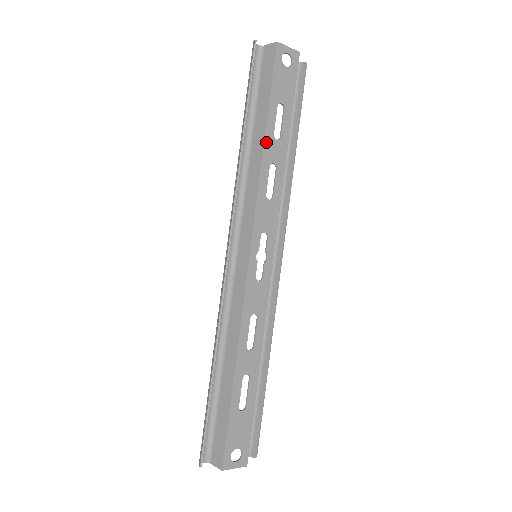
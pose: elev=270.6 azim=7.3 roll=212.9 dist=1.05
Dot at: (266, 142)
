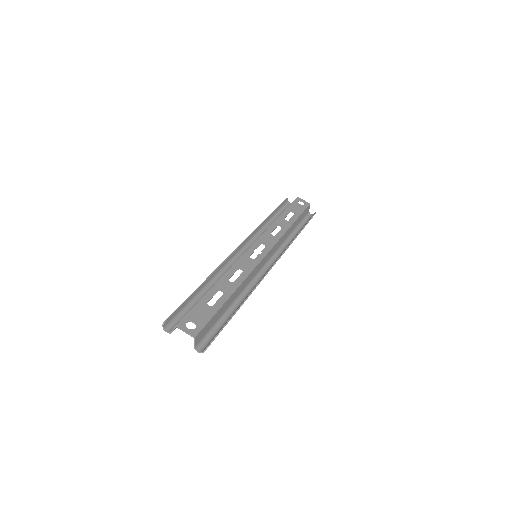
Dot at: (279, 218)
